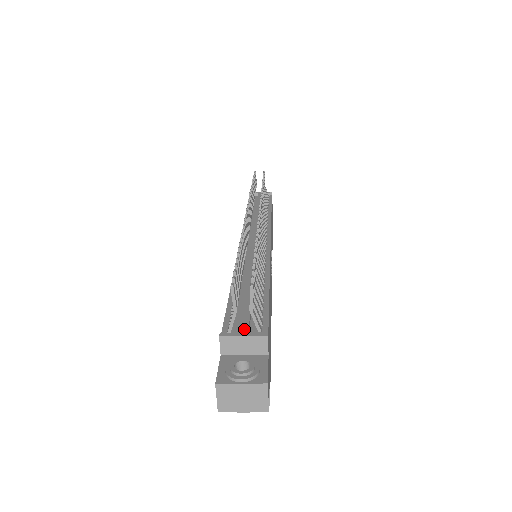
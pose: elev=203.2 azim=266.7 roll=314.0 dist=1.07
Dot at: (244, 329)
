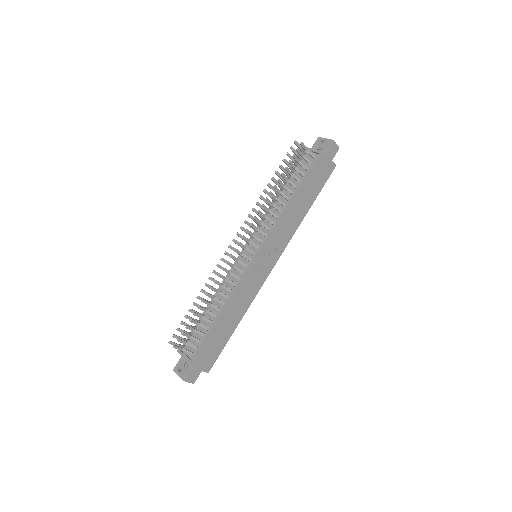
Dot at: occluded
